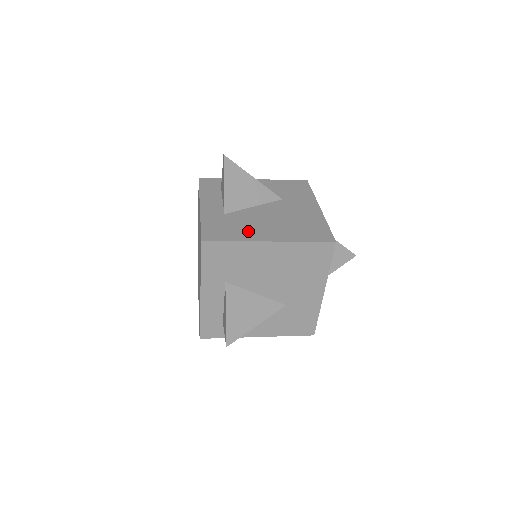
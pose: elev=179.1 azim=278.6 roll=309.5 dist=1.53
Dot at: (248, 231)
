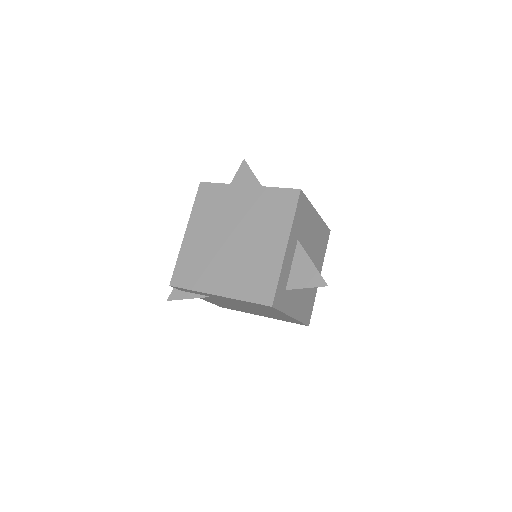
Dot at: occluded
